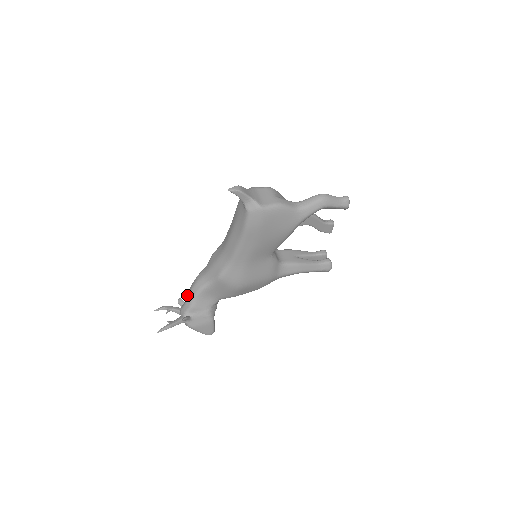
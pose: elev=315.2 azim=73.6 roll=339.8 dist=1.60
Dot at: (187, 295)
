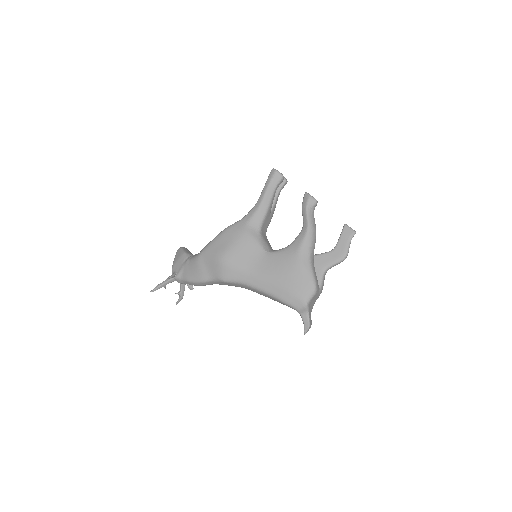
Dot at: occluded
